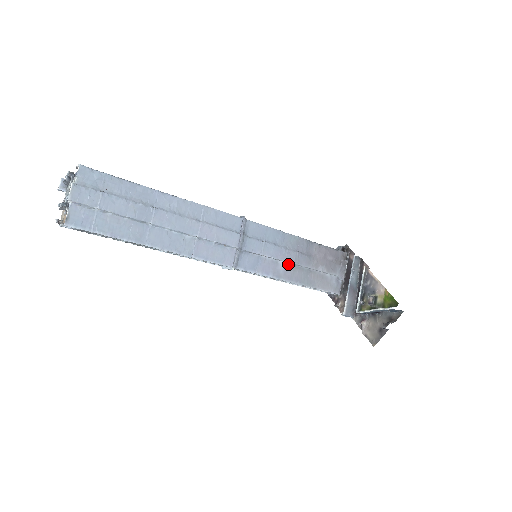
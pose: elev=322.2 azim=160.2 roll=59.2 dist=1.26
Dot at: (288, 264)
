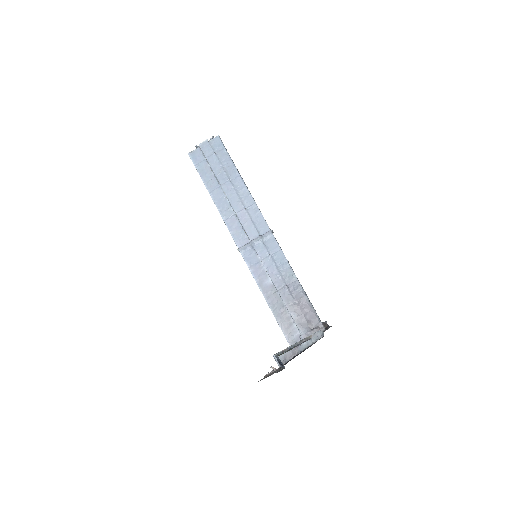
Dot at: (273, 285)
